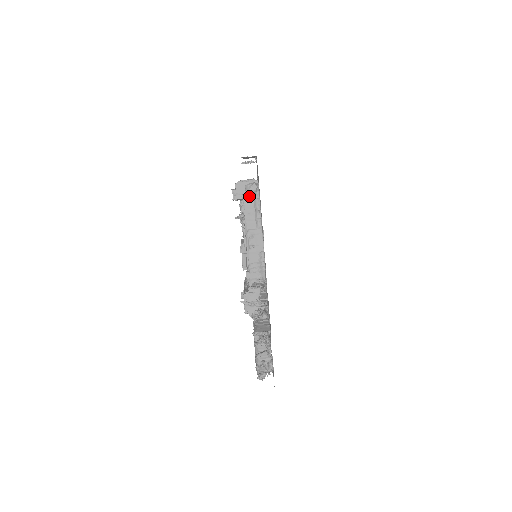
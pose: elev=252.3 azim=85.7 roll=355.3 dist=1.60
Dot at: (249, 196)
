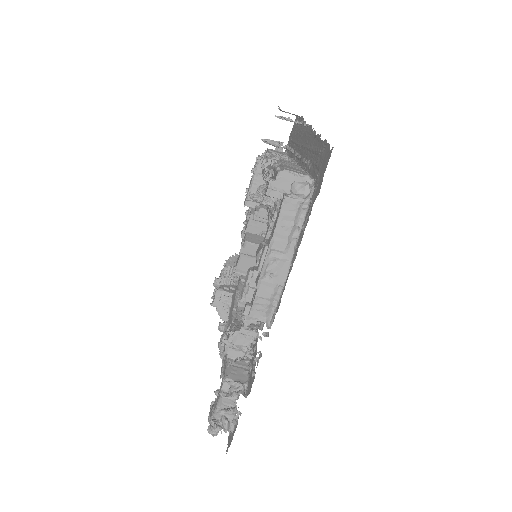
Dot at: (293, 201)
